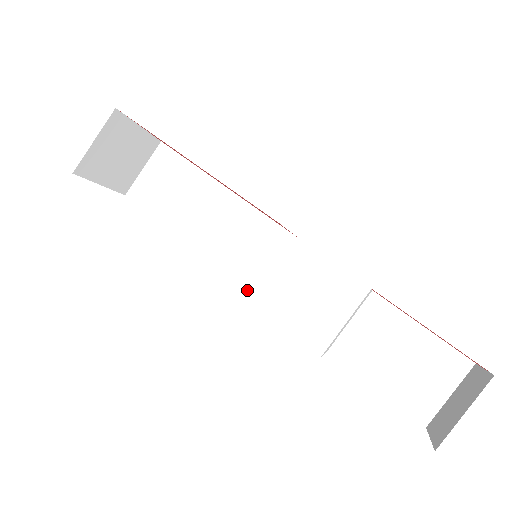
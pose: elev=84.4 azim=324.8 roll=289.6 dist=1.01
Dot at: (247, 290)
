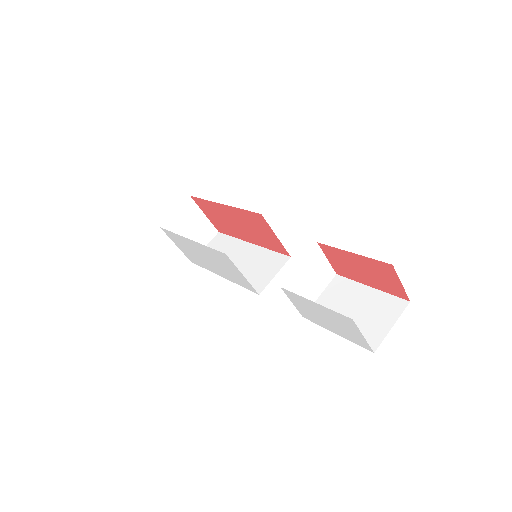
Dot at: (254, 292)
